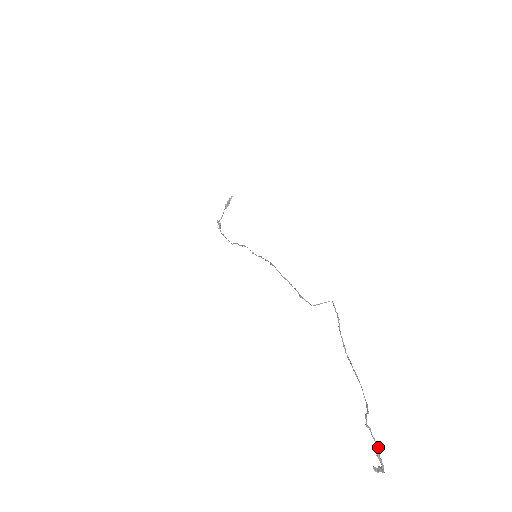
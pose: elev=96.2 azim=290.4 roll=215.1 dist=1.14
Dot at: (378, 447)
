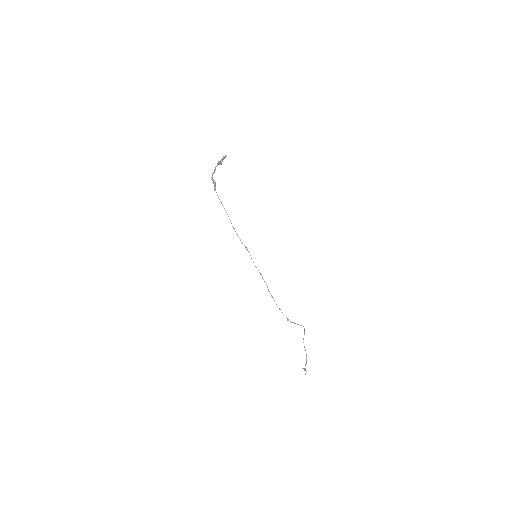
Dot at: occluded
